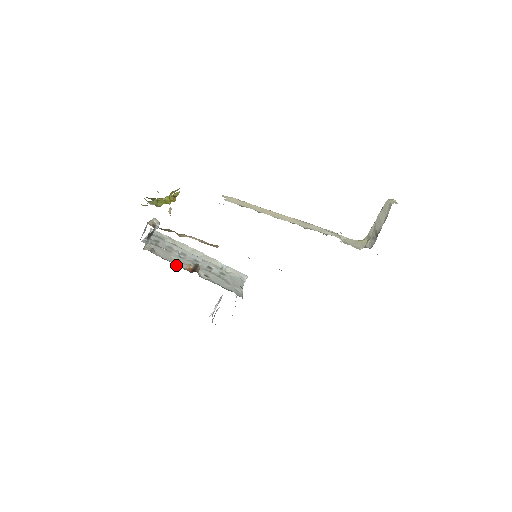
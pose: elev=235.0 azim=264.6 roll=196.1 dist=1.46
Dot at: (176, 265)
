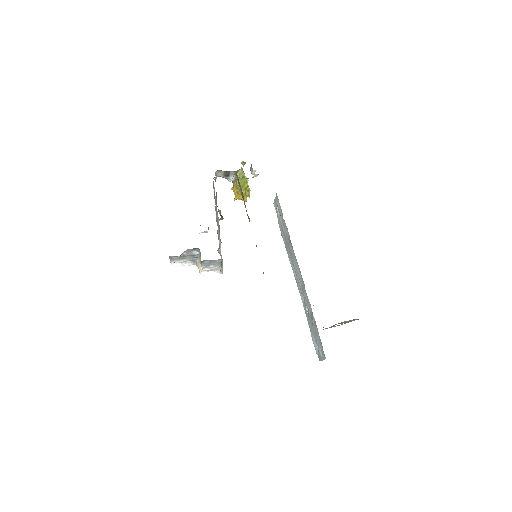
Dot at: occluded
